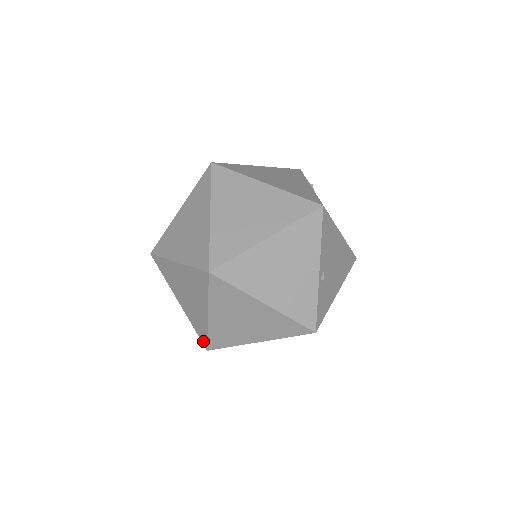
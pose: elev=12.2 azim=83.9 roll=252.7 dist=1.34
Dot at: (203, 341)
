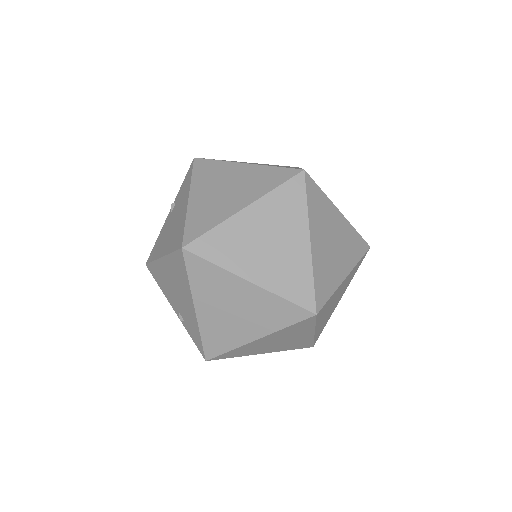
Dot at: (209, 353)
